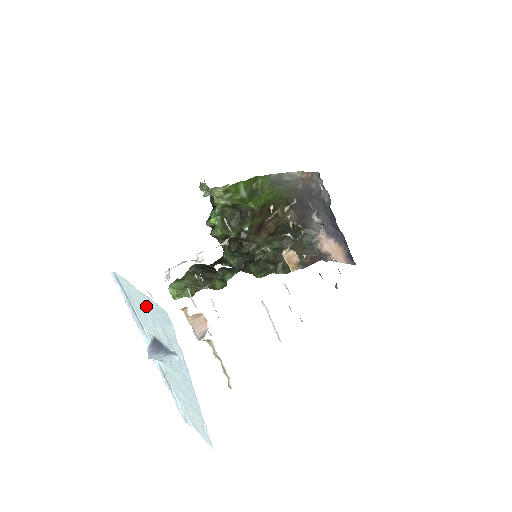
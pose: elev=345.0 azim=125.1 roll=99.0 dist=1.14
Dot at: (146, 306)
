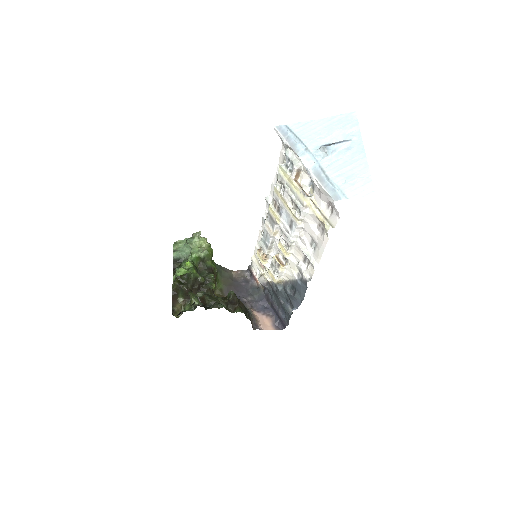
Dot at: (324, 126)
